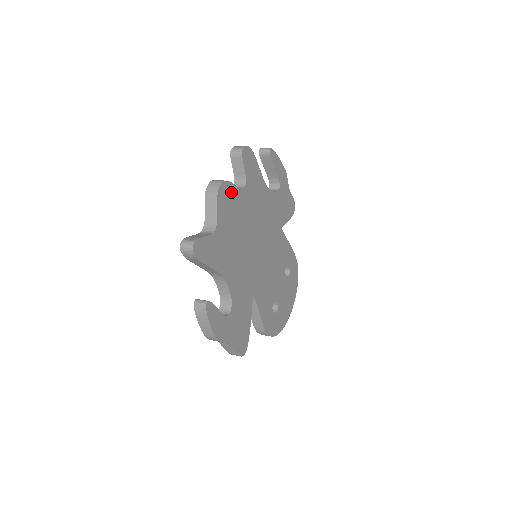
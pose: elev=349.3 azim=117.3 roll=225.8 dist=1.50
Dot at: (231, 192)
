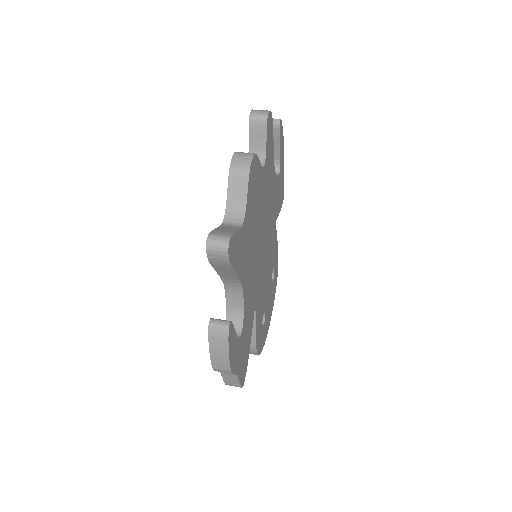
Dot at: (257, 170)
